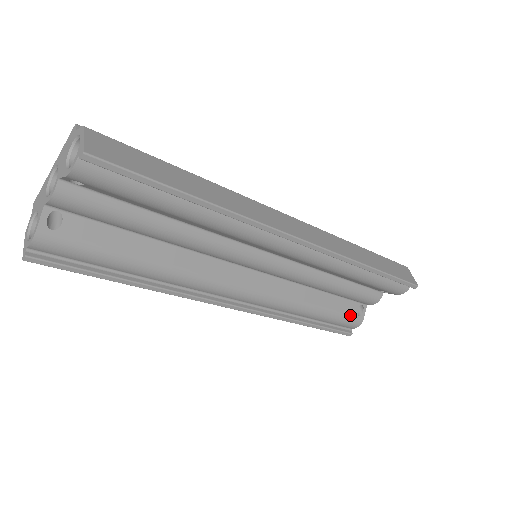
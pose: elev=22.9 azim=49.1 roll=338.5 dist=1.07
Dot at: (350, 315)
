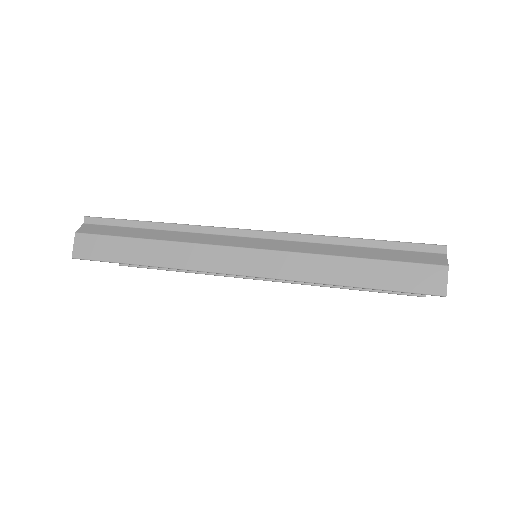
Dot at: occluded
